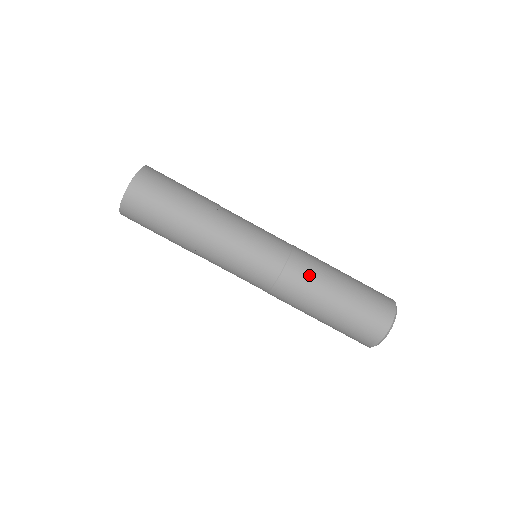
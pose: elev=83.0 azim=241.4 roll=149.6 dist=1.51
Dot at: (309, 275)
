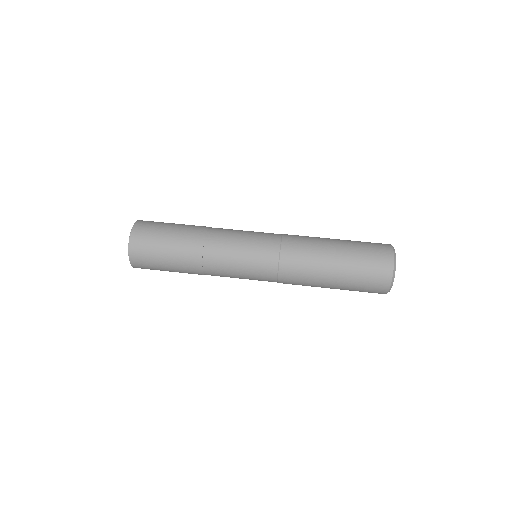
Dot at: (305, 238)
